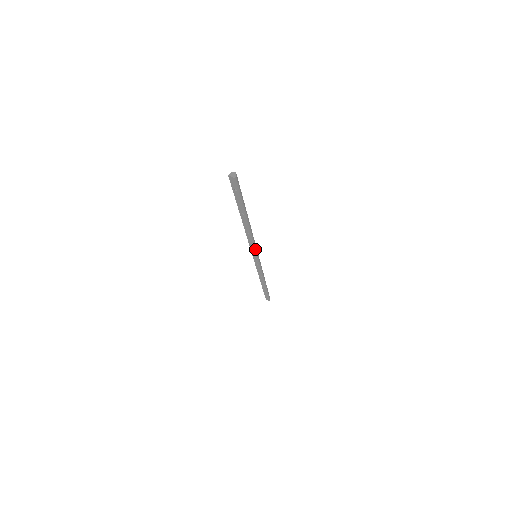
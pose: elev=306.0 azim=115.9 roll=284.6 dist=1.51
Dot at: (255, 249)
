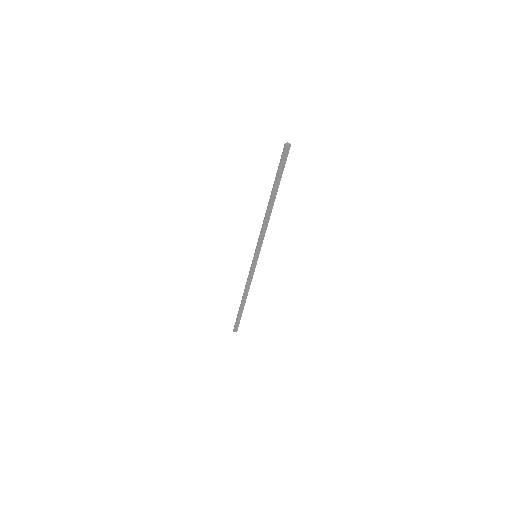
Dot at: (262, 243)
